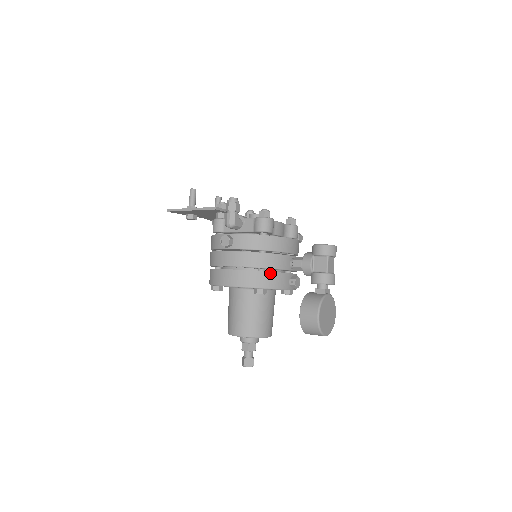
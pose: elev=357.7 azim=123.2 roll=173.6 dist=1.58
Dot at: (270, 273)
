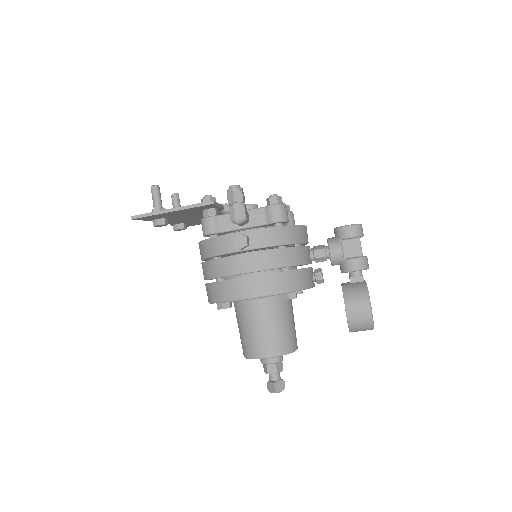
Dot at: (299, 270)
